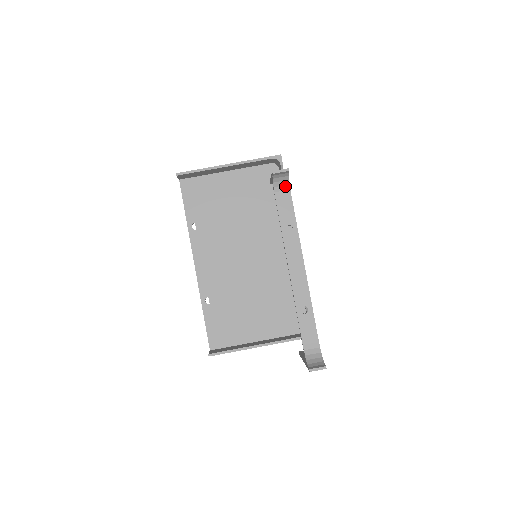
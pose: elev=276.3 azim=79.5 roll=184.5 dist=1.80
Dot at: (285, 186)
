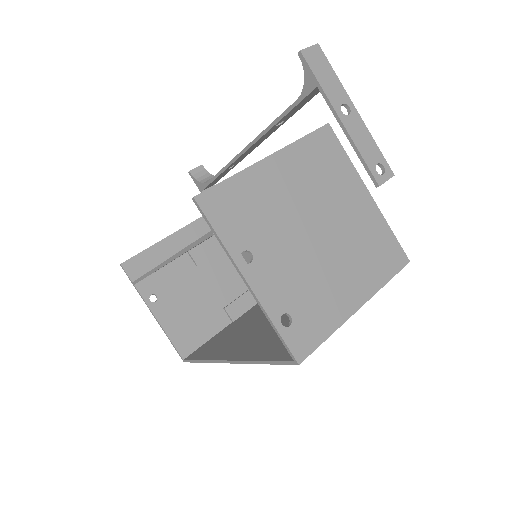
Dot at: occluded
